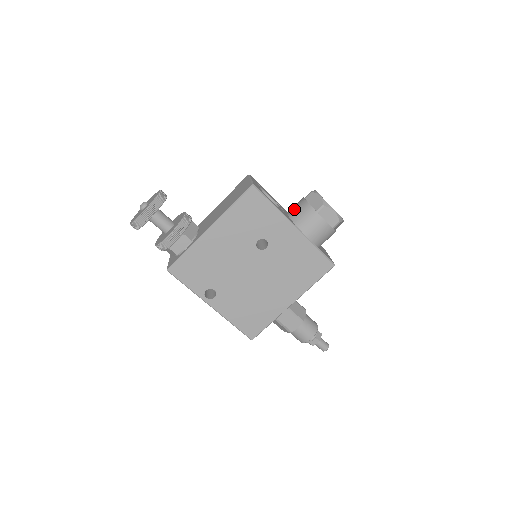
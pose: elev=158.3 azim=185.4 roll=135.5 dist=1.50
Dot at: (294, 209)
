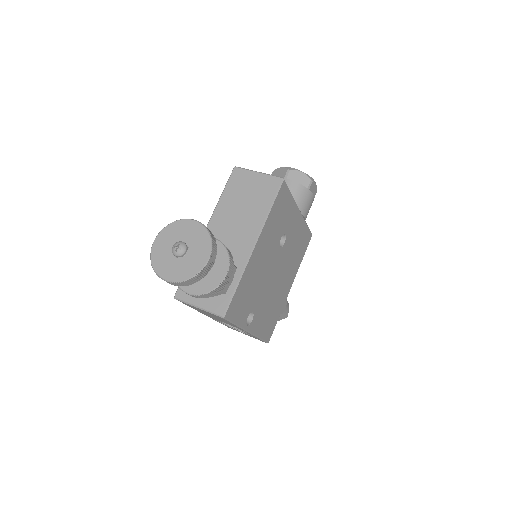
Dot at: occluded
